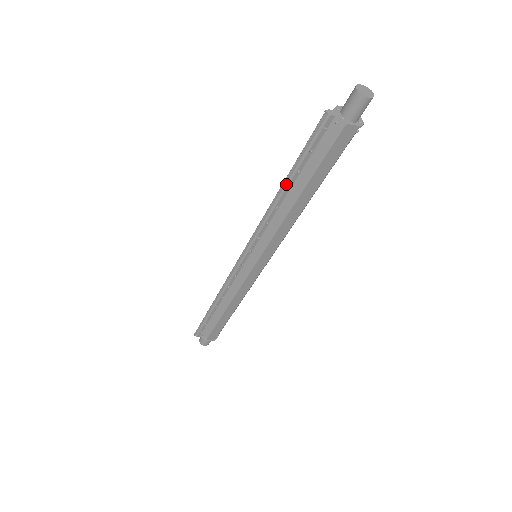
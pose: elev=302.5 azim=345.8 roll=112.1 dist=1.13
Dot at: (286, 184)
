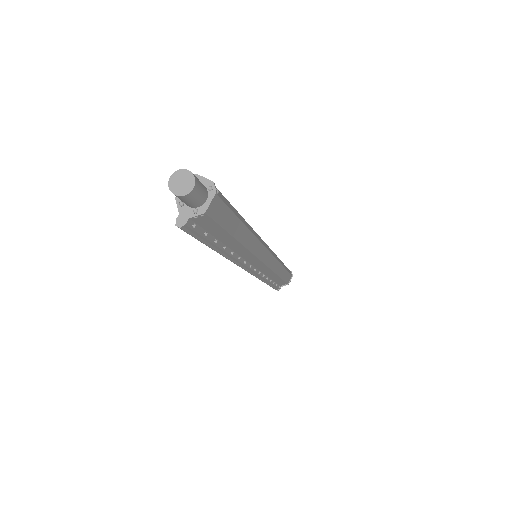
Dot at: (218, 249)
